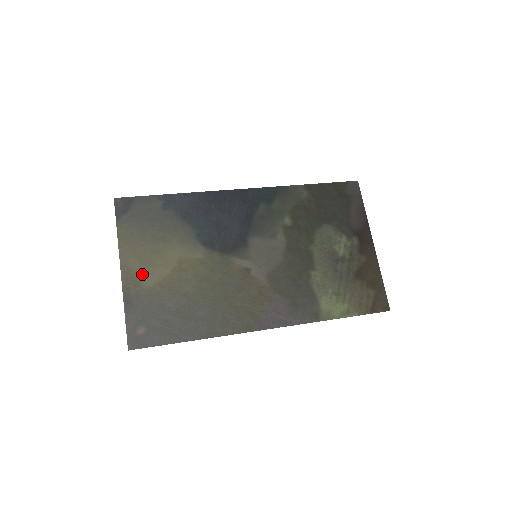
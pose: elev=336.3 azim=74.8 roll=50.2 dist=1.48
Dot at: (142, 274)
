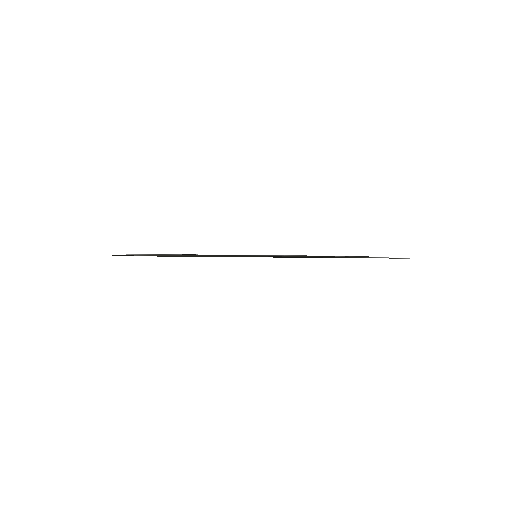
Dot at: occluded
